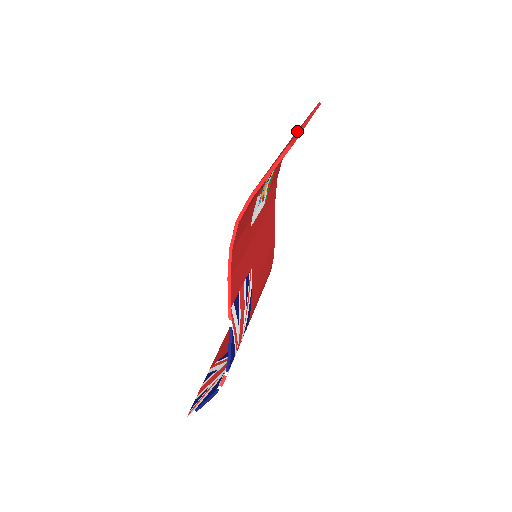
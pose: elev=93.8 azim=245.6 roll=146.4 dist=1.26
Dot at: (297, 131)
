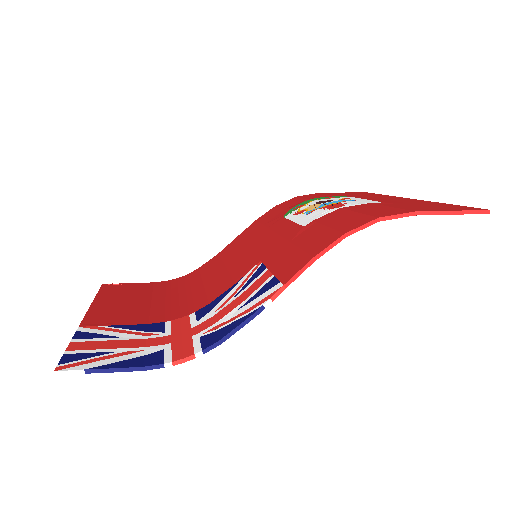
Dot at: (395, 198)
